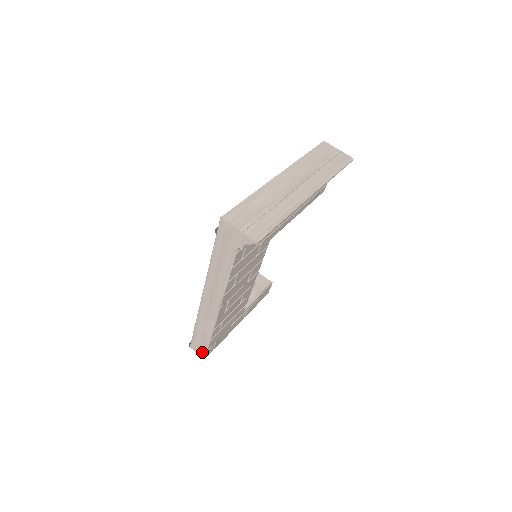
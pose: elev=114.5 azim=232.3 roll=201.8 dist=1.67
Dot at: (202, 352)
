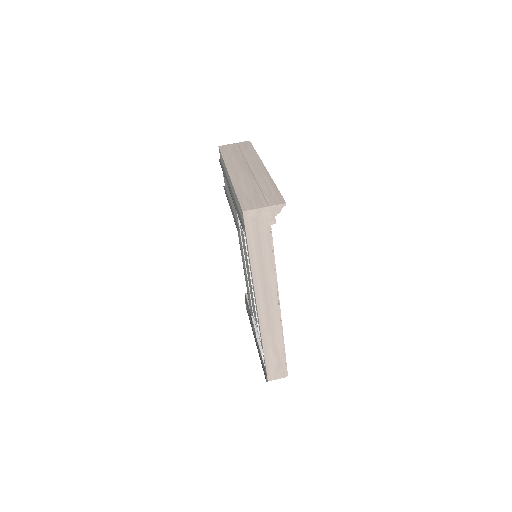
Dot at: (282, 372)
